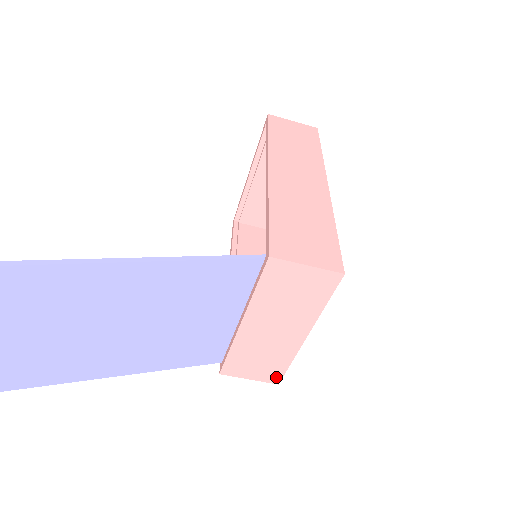
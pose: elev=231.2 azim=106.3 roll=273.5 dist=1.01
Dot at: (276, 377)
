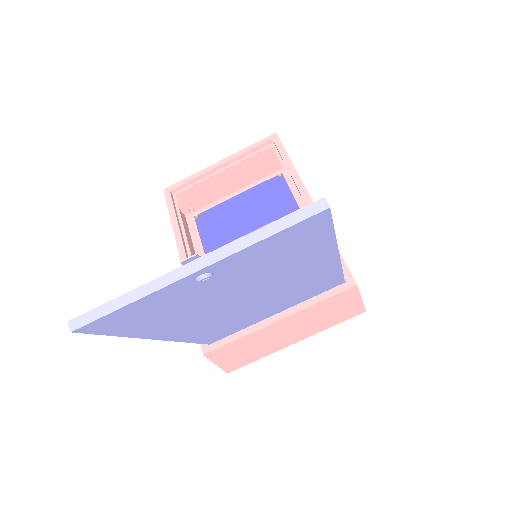
Dot at: (235, 367)
